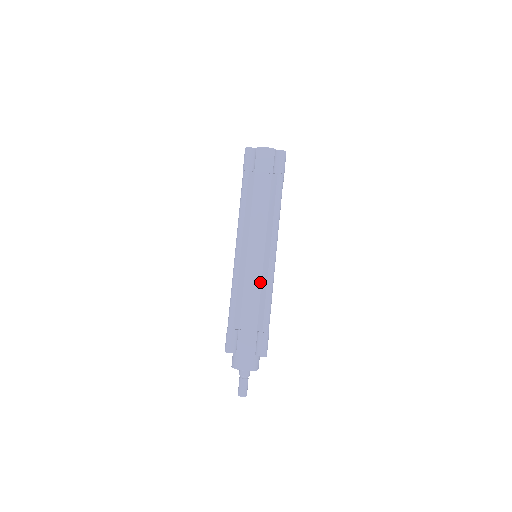
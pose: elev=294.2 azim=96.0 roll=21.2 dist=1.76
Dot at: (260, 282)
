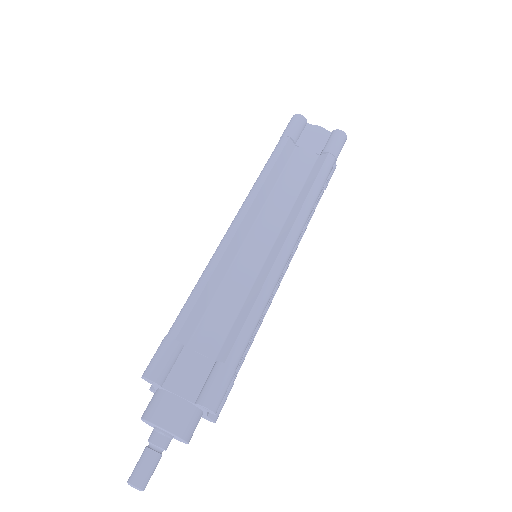
Dot at: (251, 284)
